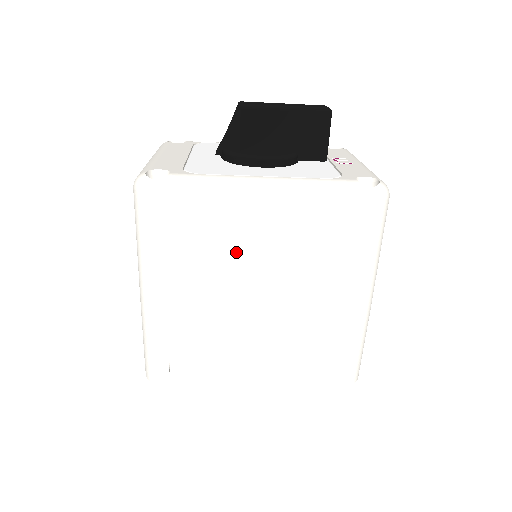
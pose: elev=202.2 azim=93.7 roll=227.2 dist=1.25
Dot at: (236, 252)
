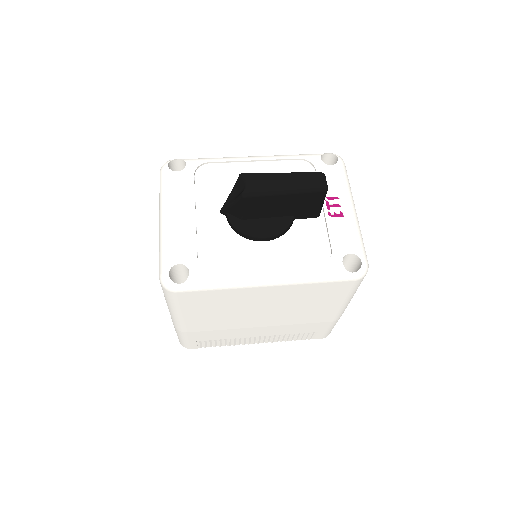
Dot at: (245, 307)
